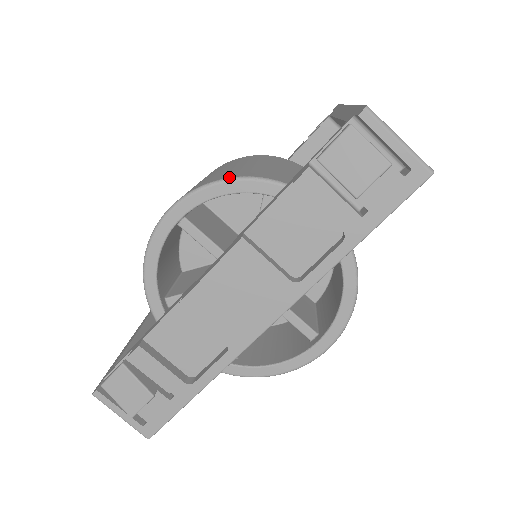
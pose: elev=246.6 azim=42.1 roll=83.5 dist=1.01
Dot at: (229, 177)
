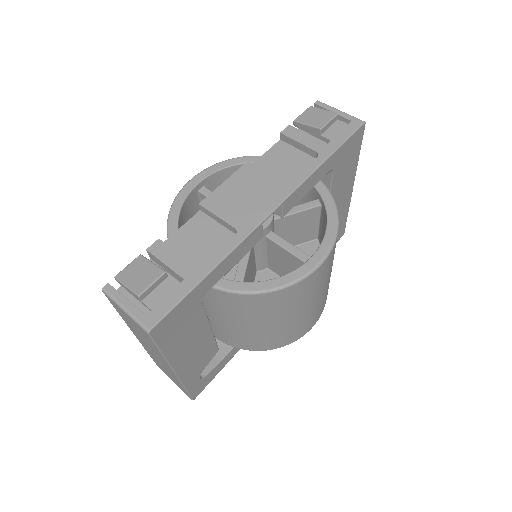
Dot at: (238, 158)
